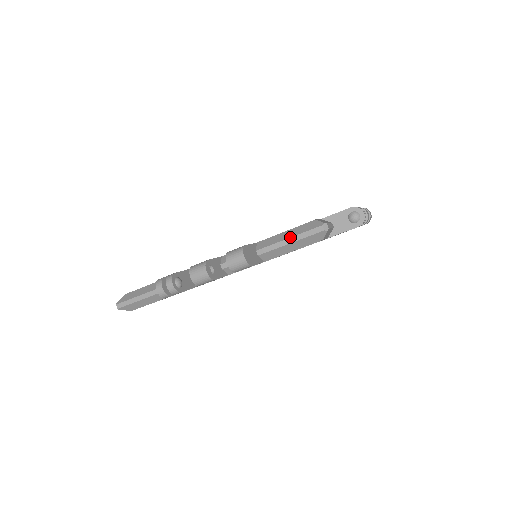
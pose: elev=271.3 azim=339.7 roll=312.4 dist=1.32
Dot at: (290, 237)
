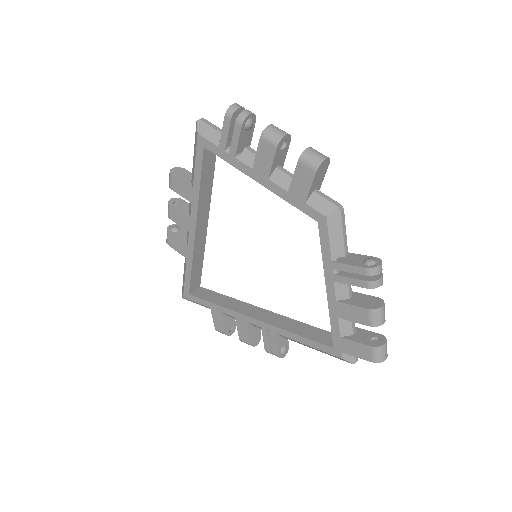
Dot at: occluded
